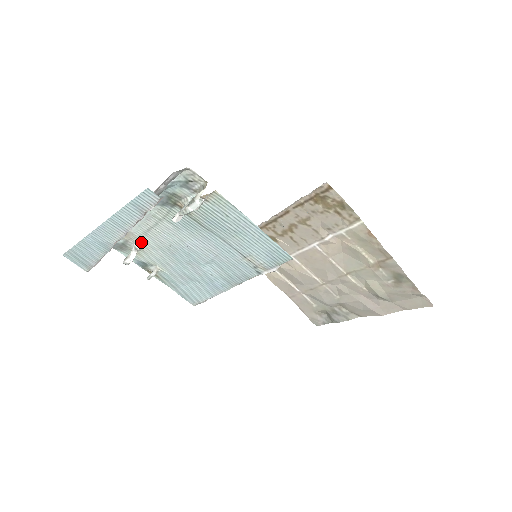
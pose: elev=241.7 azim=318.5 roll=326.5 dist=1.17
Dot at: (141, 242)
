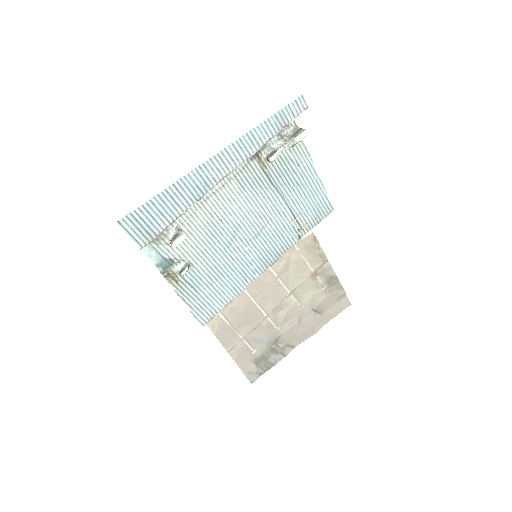
Dot at: (187, 221)
